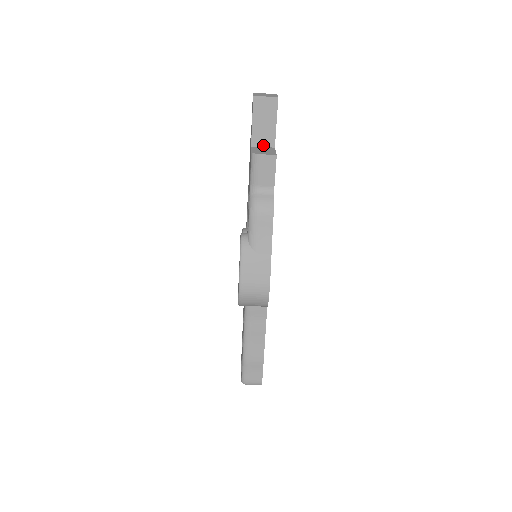
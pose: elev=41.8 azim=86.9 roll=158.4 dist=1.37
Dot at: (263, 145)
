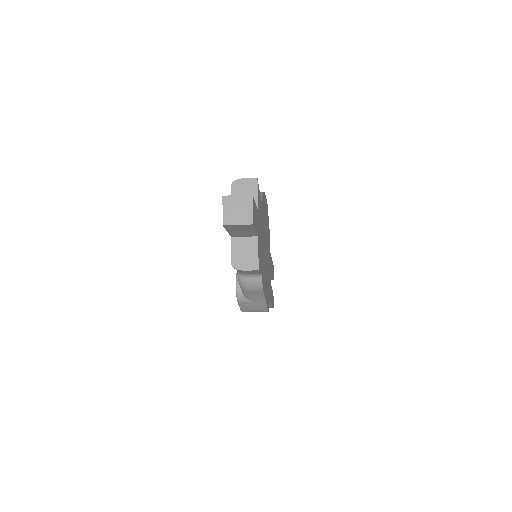
Dot at: (244, 236)
